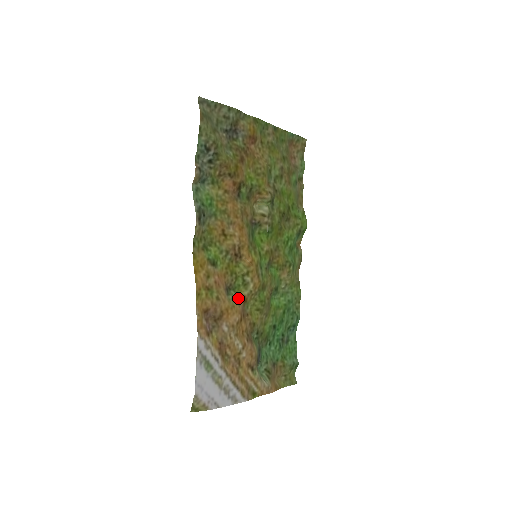
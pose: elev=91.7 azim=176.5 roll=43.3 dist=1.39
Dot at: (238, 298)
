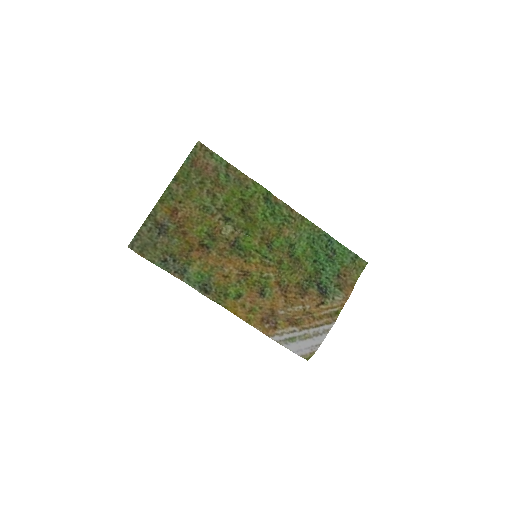
Dot at: (272, 289)
